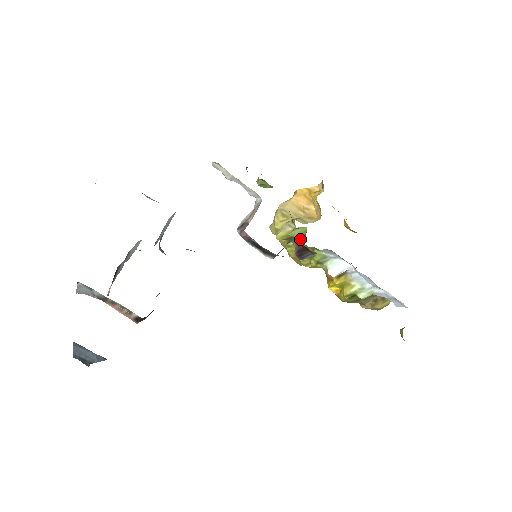
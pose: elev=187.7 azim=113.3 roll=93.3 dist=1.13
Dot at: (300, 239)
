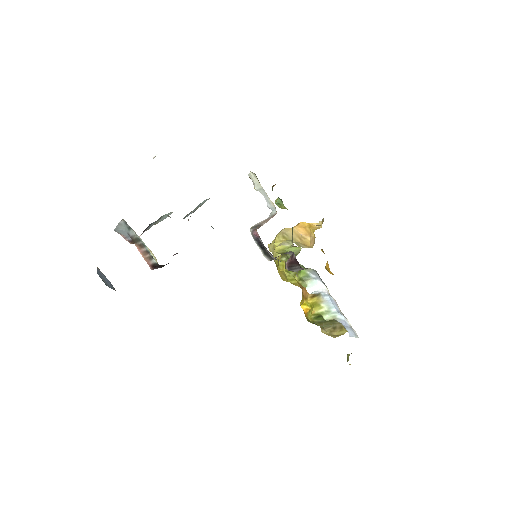
Dot at: occluded
